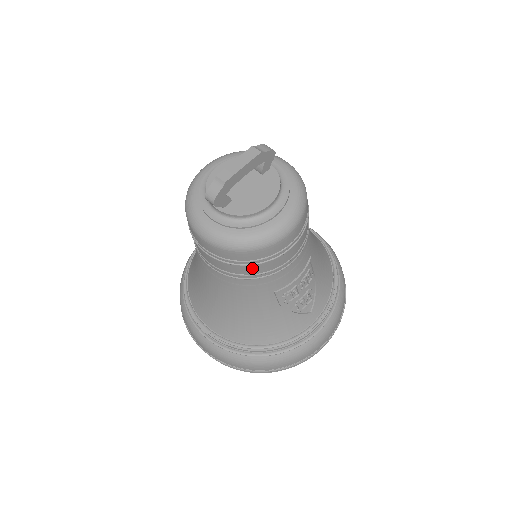
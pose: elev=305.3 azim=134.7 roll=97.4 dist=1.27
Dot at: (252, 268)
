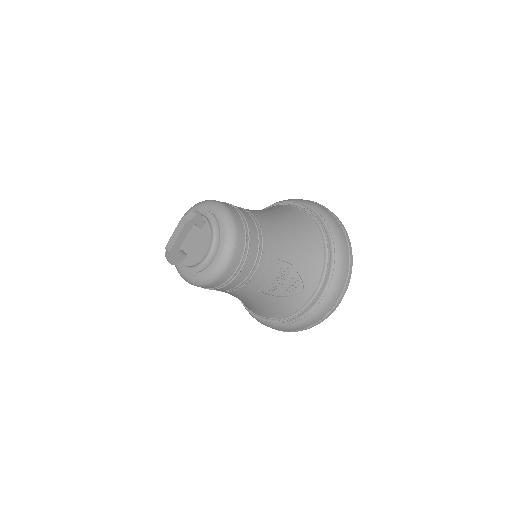
Dot at: (222, 289)
